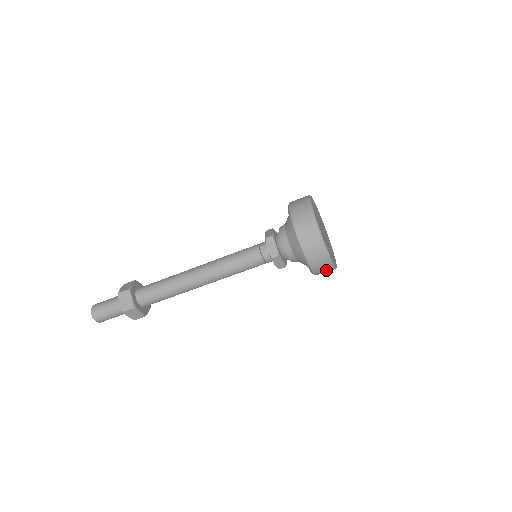
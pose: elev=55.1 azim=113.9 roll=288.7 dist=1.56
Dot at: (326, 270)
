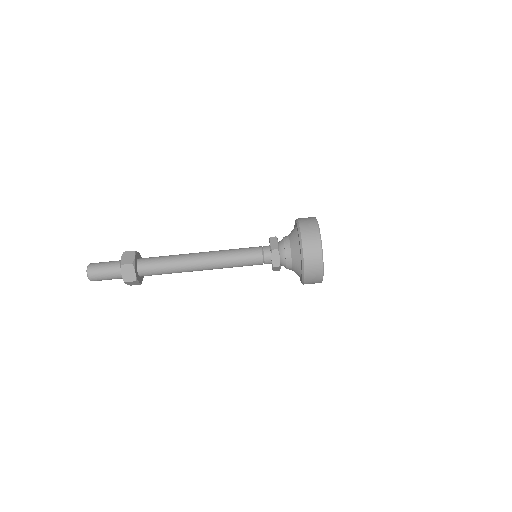
Dot at: occluded
